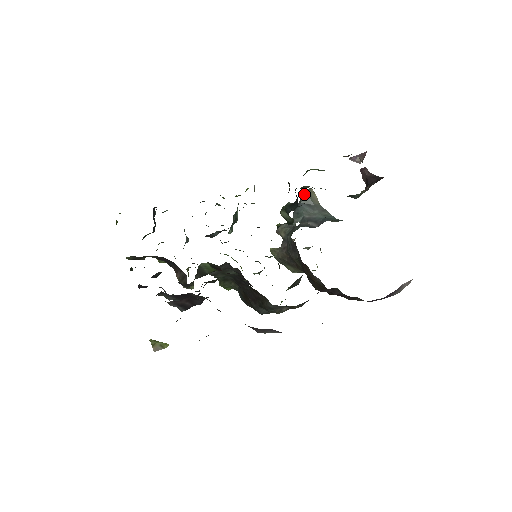
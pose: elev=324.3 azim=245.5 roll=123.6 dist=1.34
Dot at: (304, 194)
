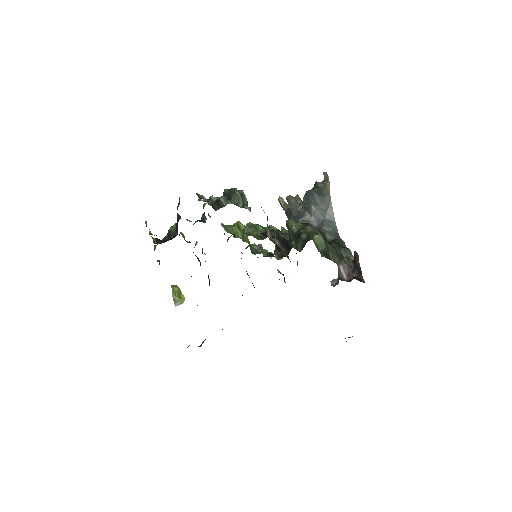
Dot at: (318, 188)
